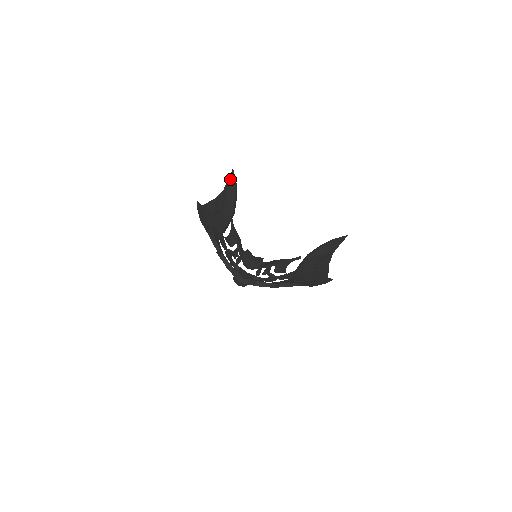
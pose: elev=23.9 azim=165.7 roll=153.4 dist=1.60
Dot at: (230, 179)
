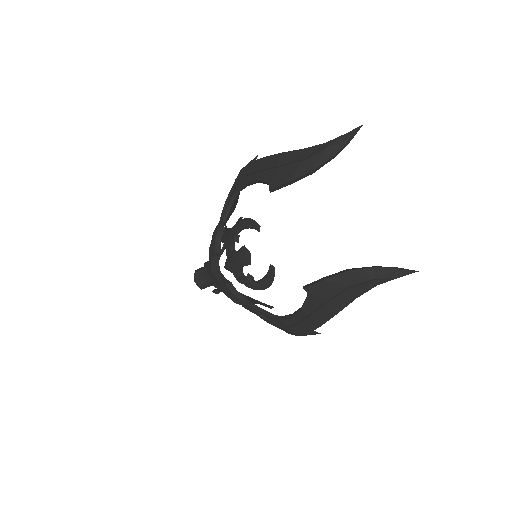
Dot at: (347, 135)
